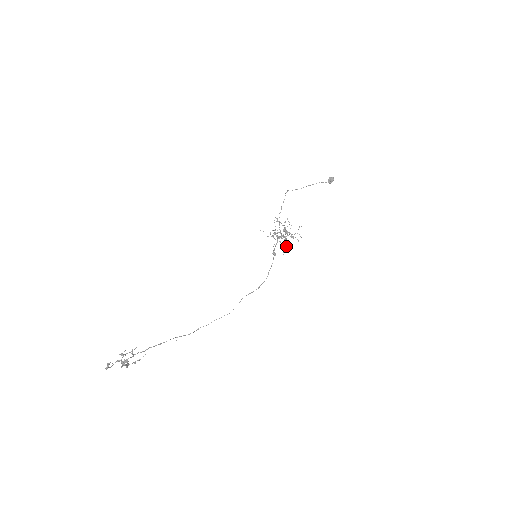
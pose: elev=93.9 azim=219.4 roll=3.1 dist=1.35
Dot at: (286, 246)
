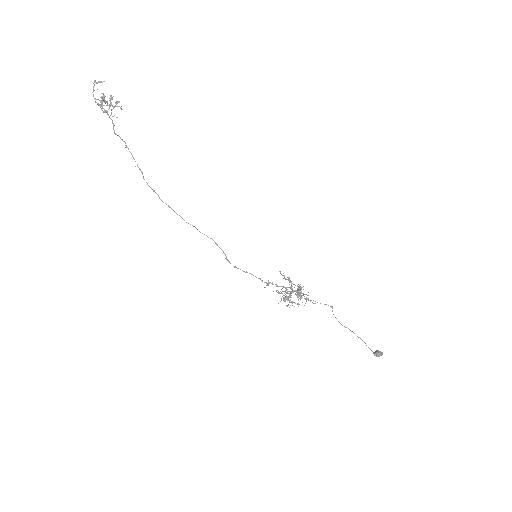
Dot at: occluded
